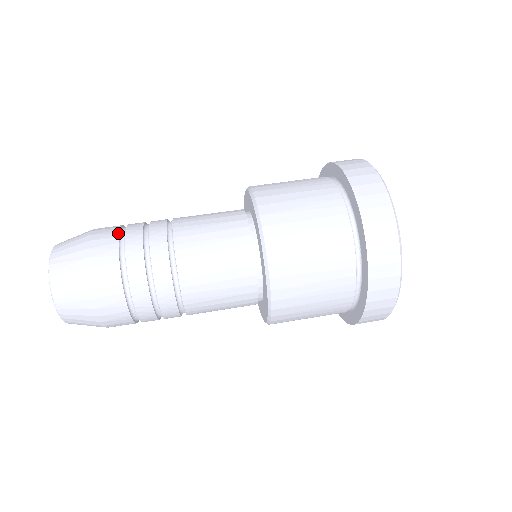
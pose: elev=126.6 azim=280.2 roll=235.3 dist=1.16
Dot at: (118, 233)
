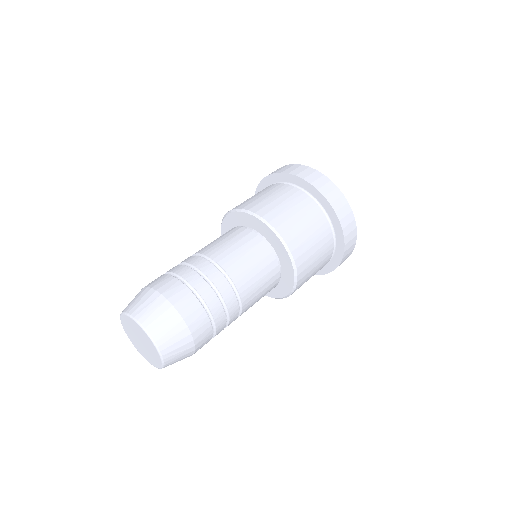
Dot at: occluded
